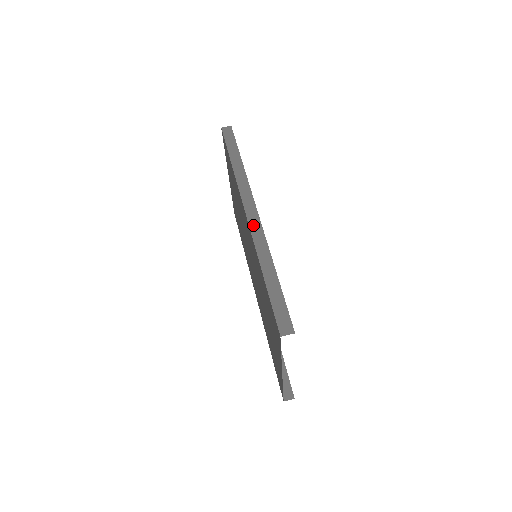
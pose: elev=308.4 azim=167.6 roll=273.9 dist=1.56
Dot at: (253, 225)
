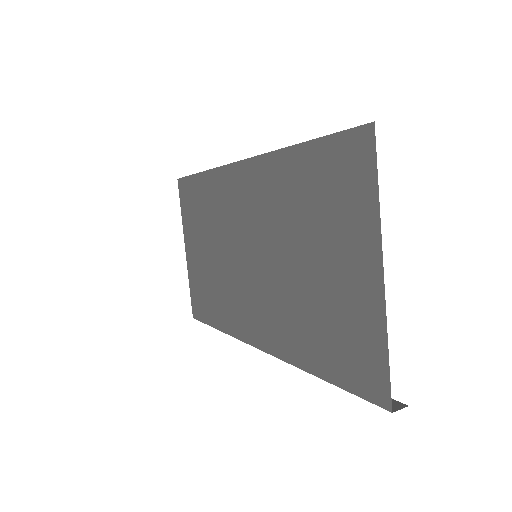
Dot at: occluded
